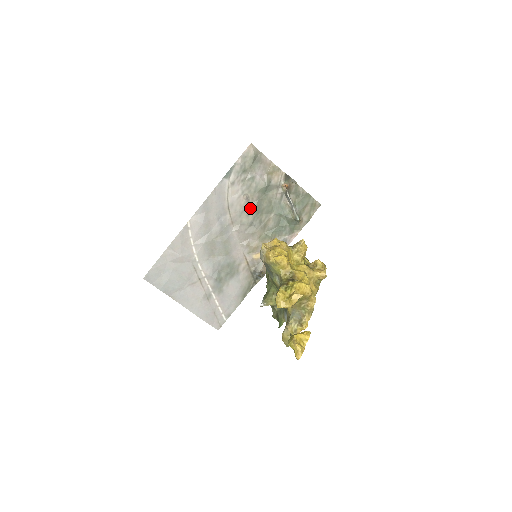
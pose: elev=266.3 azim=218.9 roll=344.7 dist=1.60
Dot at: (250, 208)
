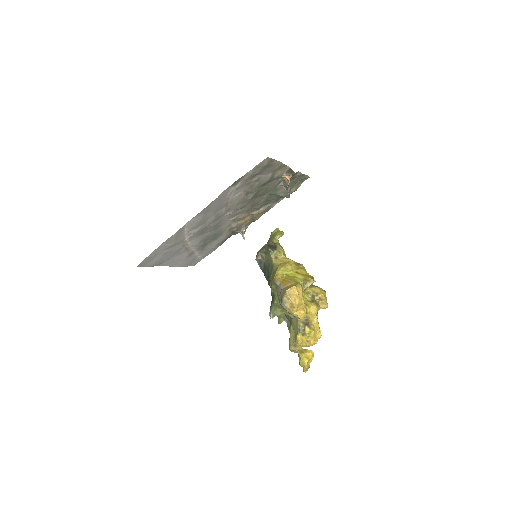
Dot at: (247, 198)
